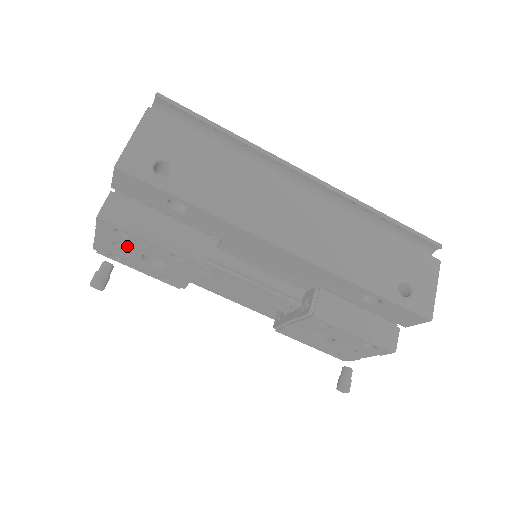
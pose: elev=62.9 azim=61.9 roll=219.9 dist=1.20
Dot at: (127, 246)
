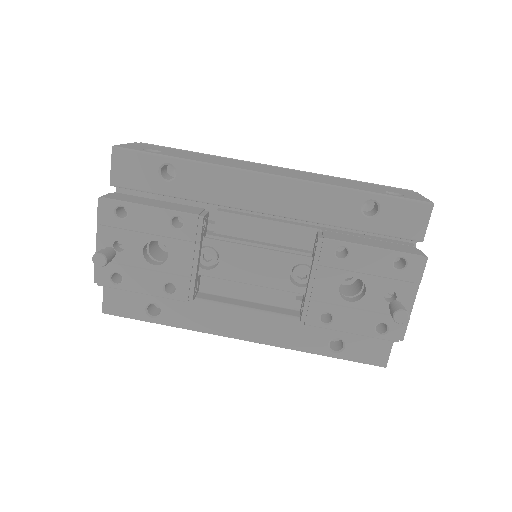
Dot at: (128, 240)
